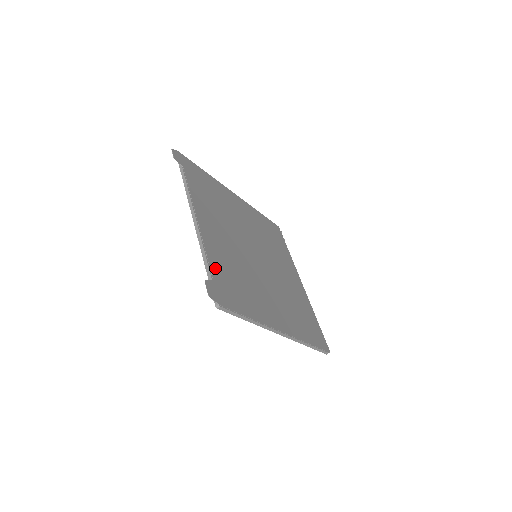
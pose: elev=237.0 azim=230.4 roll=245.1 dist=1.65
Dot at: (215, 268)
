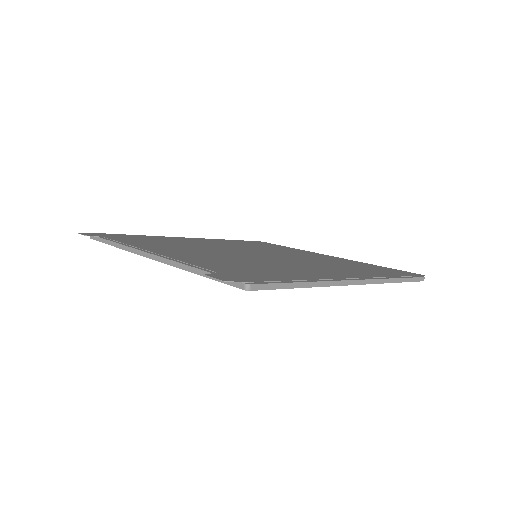
Dot at: (210, 267)
